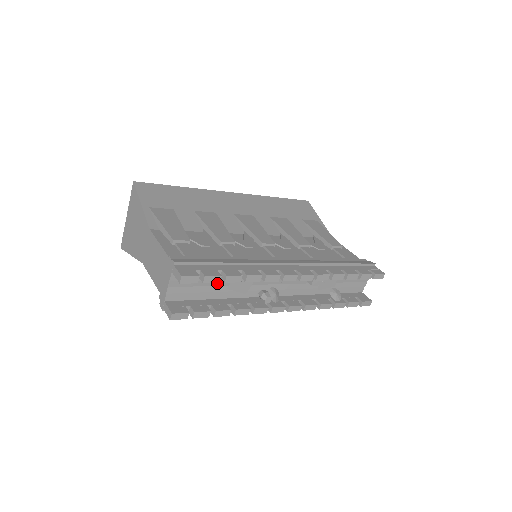
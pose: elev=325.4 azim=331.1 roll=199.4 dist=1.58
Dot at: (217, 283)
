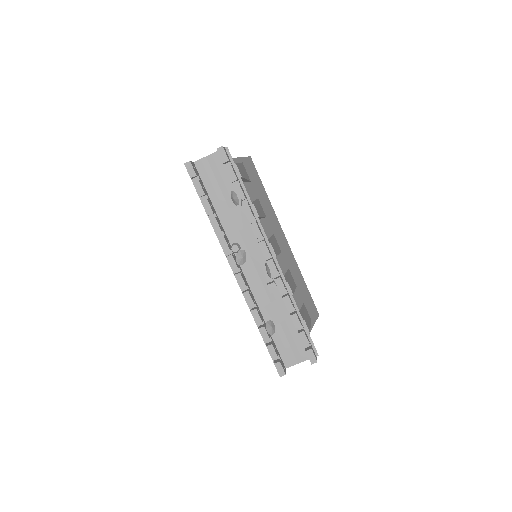
Dot at: (227, 196)
